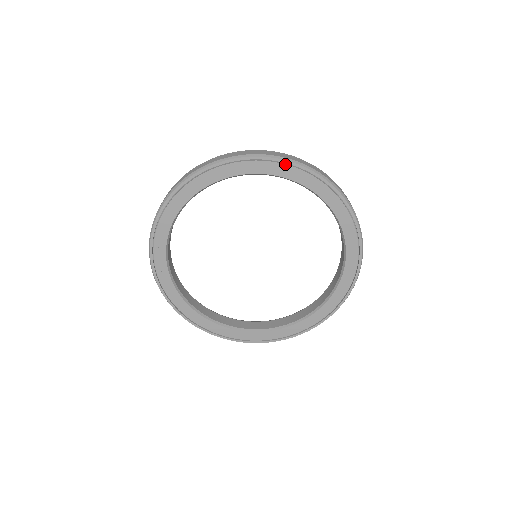
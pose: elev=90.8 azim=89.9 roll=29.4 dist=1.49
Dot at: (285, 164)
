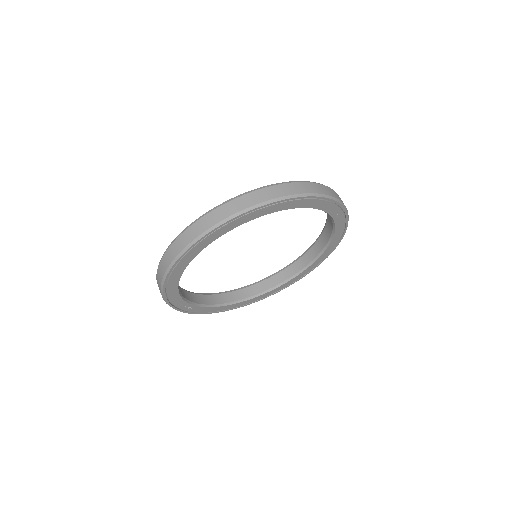
Dot at: (250, 213)
